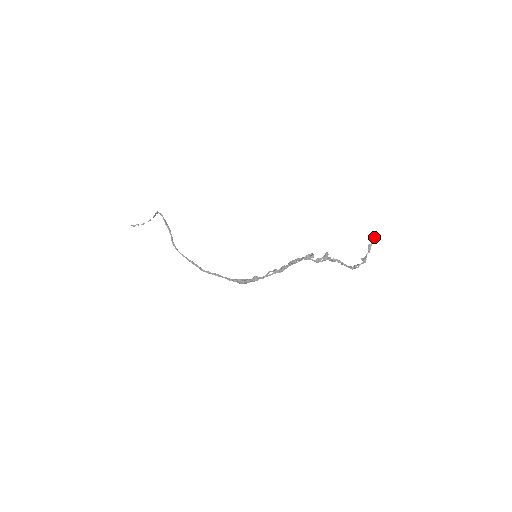
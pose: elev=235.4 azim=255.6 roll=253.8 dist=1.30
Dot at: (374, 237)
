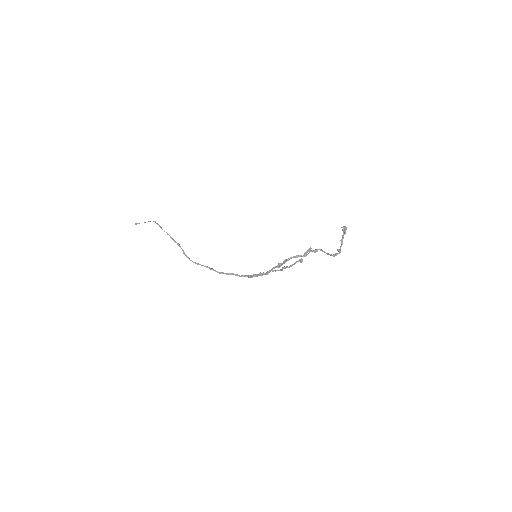
Dot at: (343, 231)
